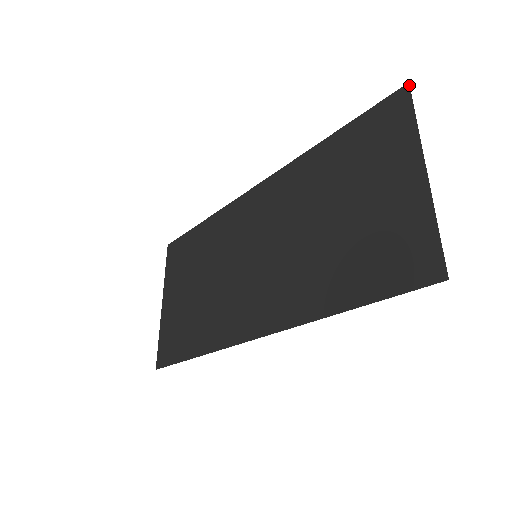
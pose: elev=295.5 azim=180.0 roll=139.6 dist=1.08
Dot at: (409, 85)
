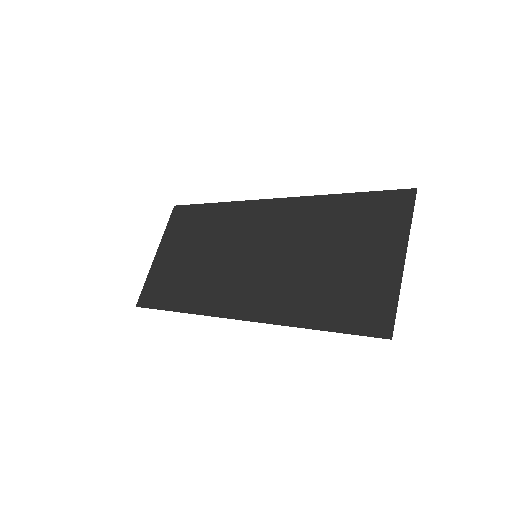
Dot at: occluded
